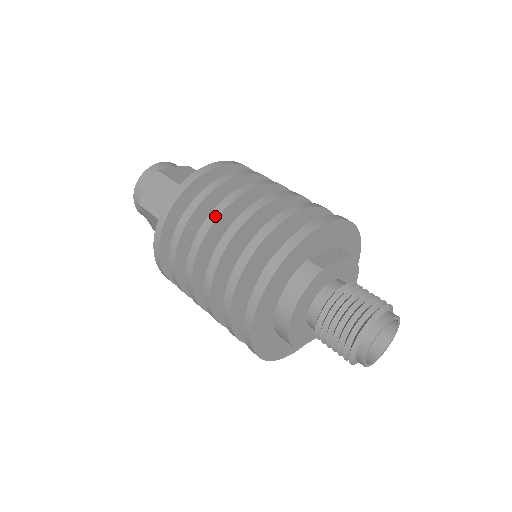
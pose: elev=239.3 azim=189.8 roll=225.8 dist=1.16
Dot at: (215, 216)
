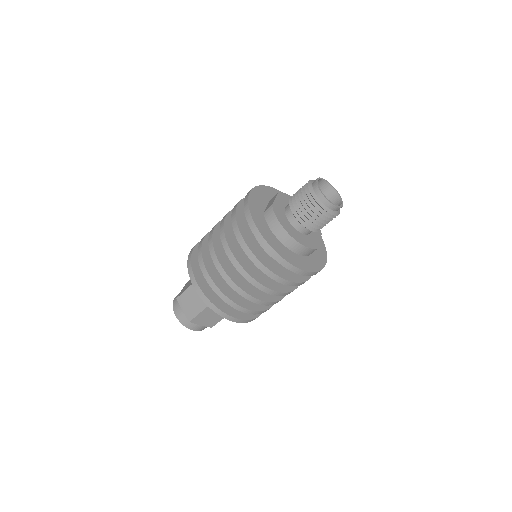
Dot at: (214, 256)
